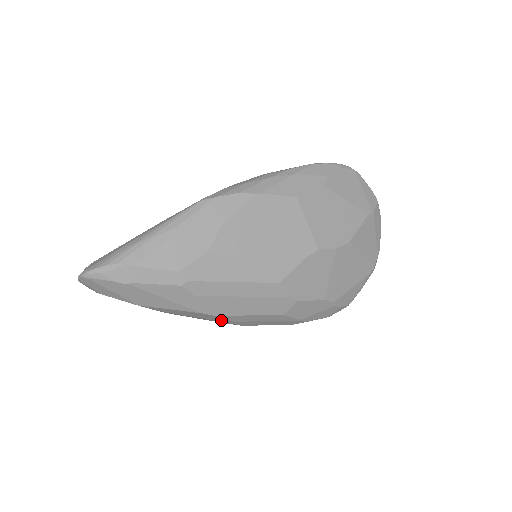
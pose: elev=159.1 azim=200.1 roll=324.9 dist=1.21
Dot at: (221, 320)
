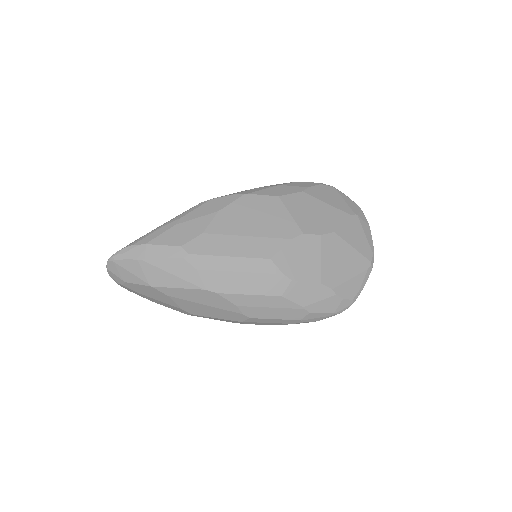
Dot at: (226, 305)
